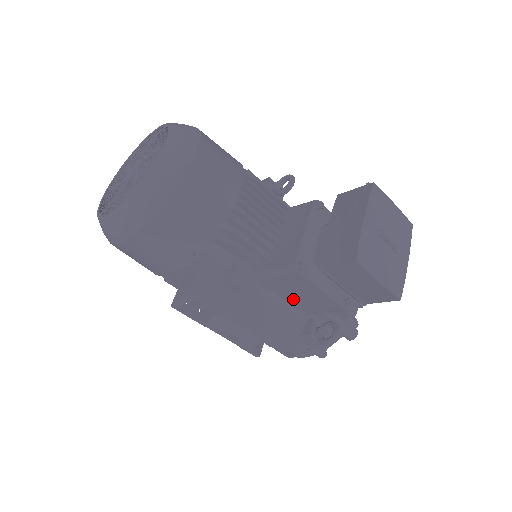
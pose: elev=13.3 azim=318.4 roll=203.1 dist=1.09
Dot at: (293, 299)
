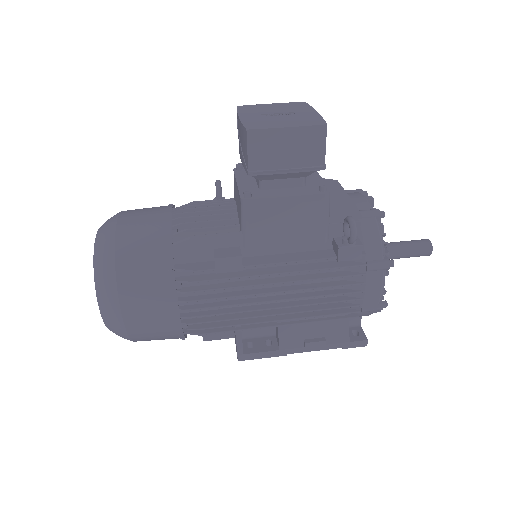
Dot at: (291, 237)
